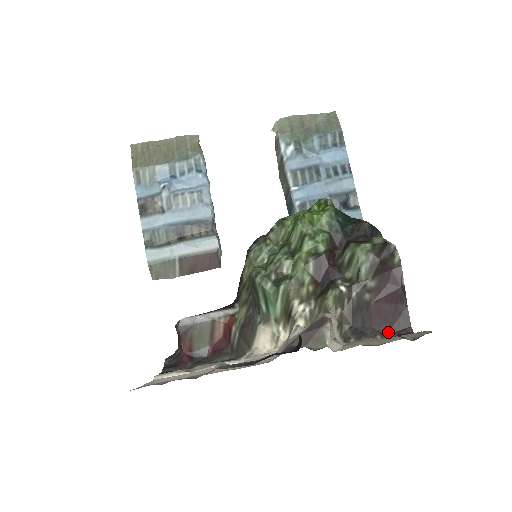
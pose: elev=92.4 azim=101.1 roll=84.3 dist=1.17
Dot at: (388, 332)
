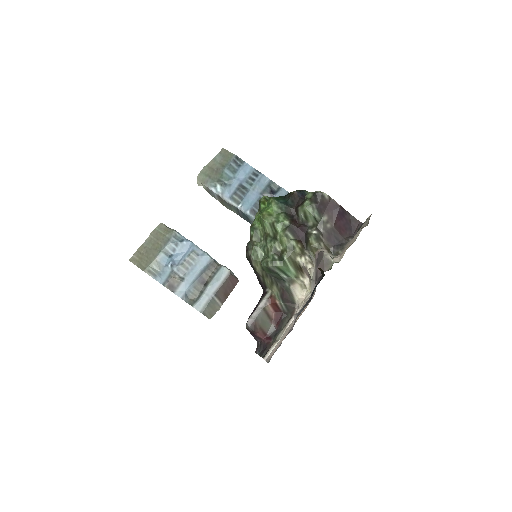
Dot at: (352, 234)
